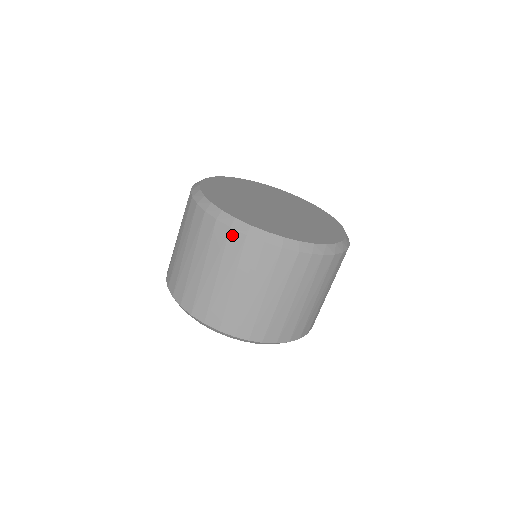
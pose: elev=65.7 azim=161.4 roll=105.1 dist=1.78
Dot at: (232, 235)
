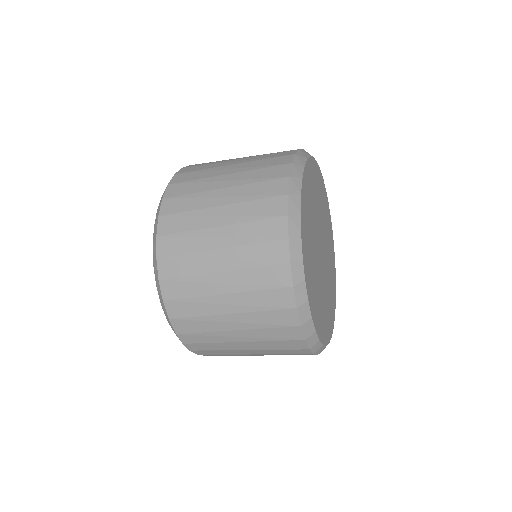
Dot at: (286, 292)
